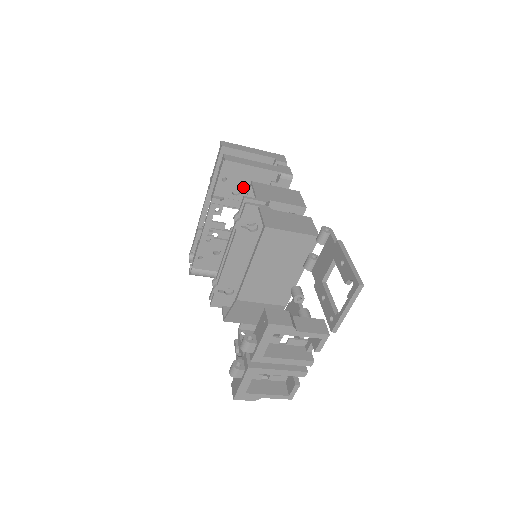
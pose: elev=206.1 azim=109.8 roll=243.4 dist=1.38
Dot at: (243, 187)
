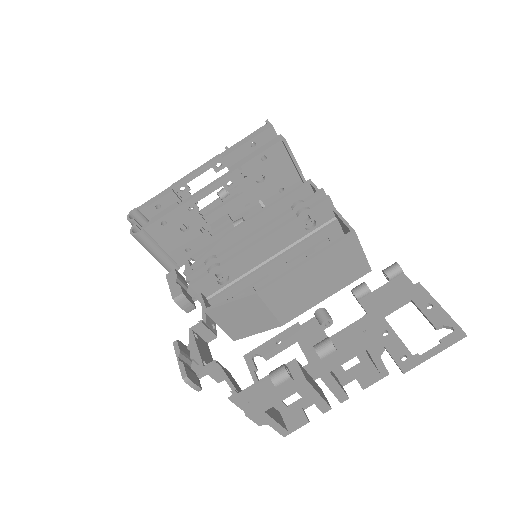
Dot at: (269, 179)
